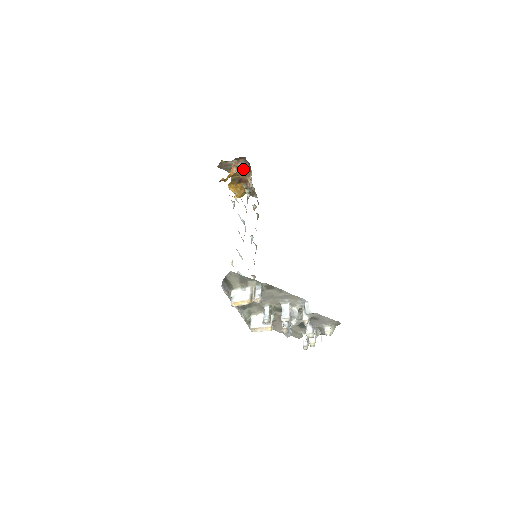
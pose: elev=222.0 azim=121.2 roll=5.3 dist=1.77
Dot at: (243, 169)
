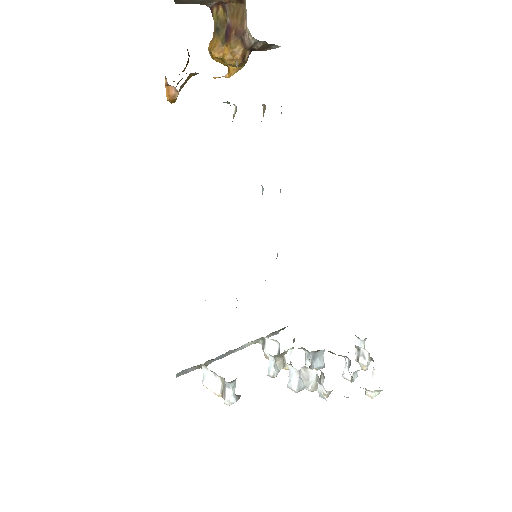
Dot at: out of frame
